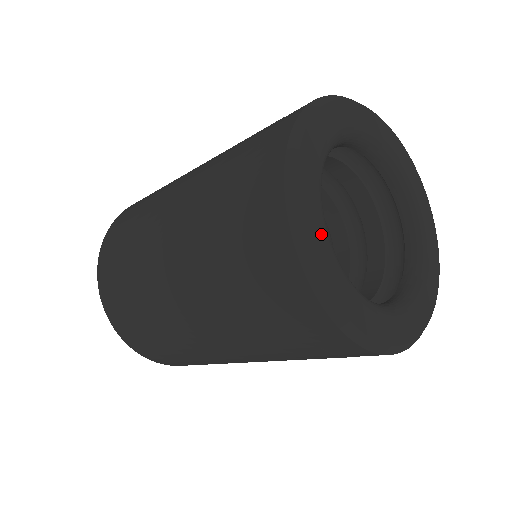
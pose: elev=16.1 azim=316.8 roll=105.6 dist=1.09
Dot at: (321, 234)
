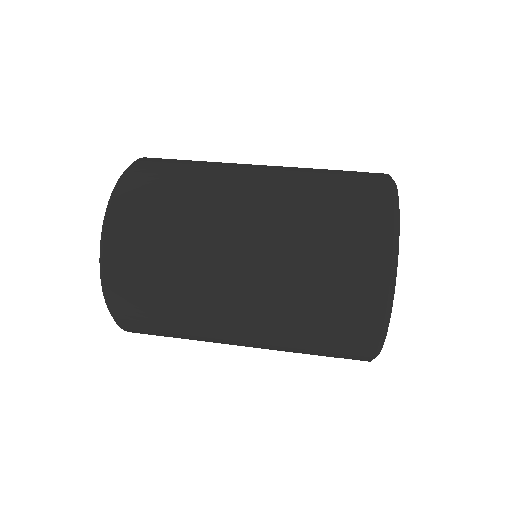
Dot at: occluded
